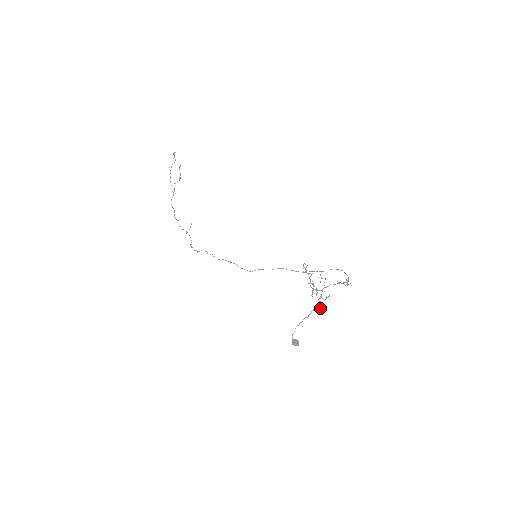
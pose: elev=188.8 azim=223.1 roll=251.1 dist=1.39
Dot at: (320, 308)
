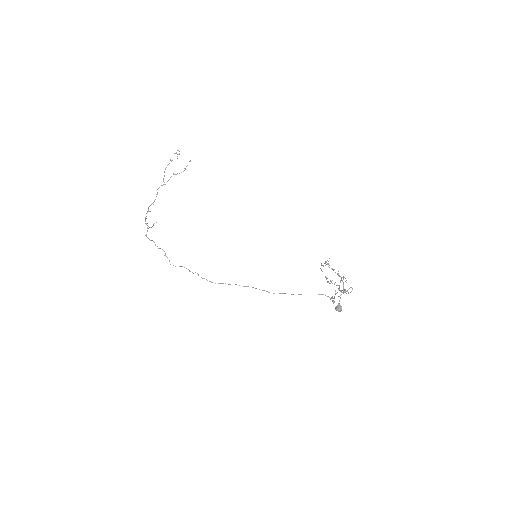
Dot at: occluded
